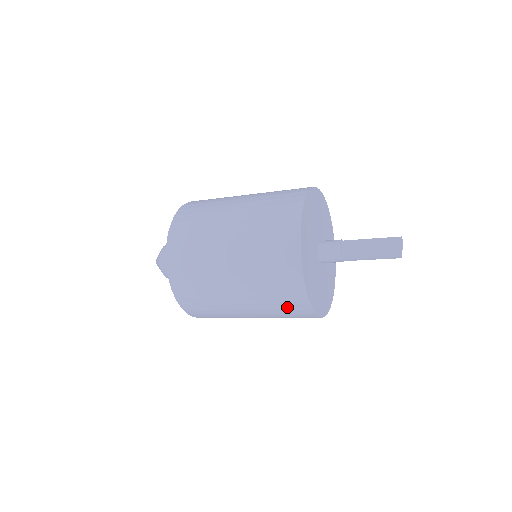
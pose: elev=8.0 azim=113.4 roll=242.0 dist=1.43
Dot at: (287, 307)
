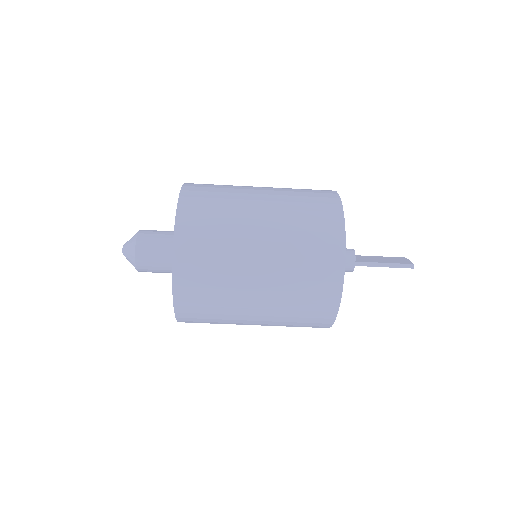
Dot at: (315, 276)
